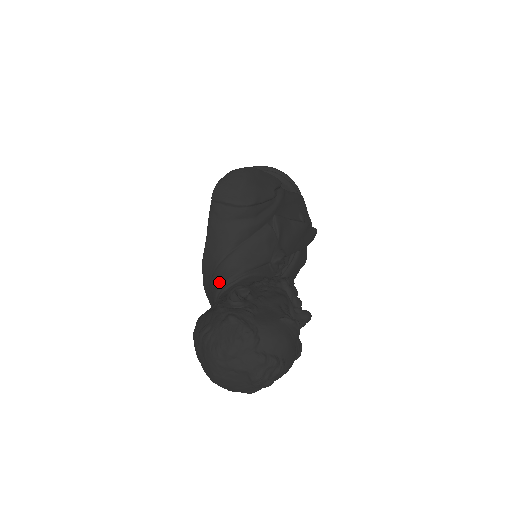
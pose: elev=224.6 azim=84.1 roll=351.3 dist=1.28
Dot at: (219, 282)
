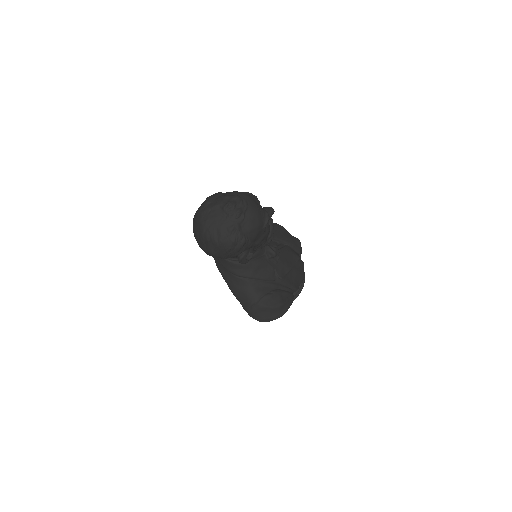
Dot at: occluded
